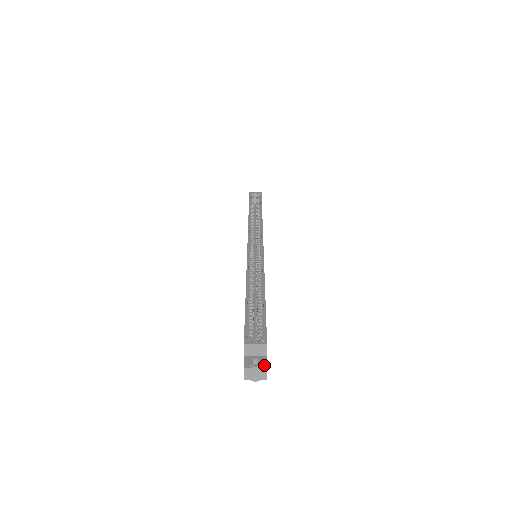
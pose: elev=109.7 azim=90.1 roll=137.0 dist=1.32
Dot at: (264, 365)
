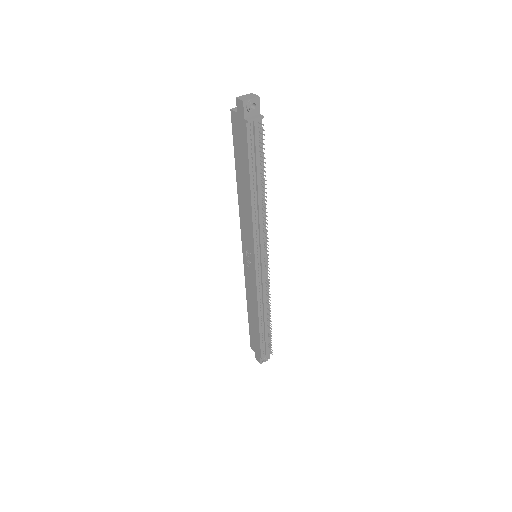
Dot at: occluded
